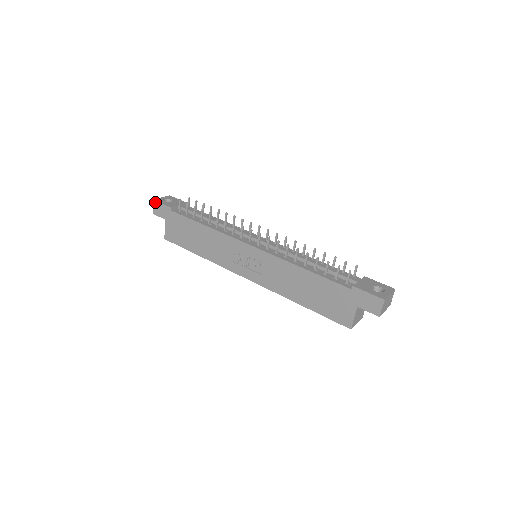
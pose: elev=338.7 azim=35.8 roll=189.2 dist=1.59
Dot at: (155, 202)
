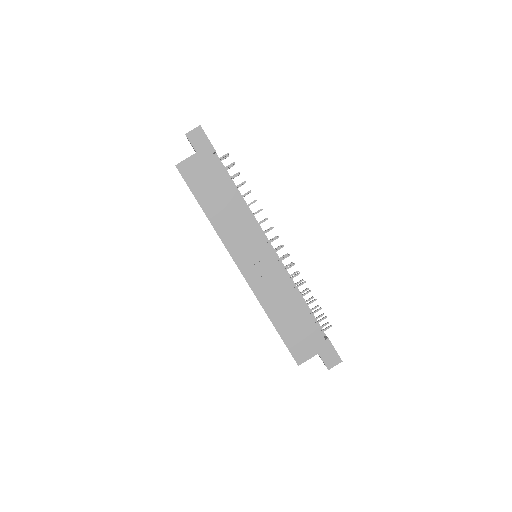
Dot at: (201, 129)
